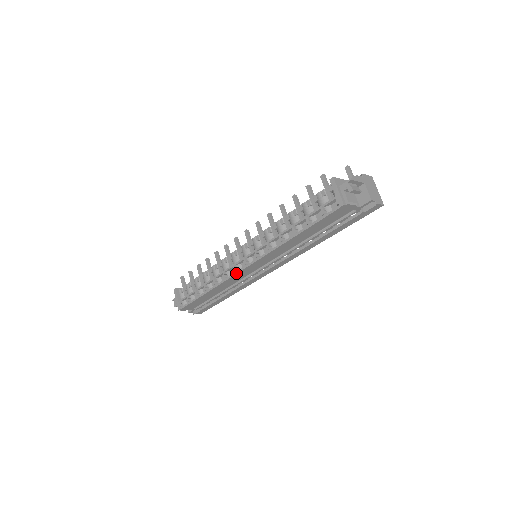
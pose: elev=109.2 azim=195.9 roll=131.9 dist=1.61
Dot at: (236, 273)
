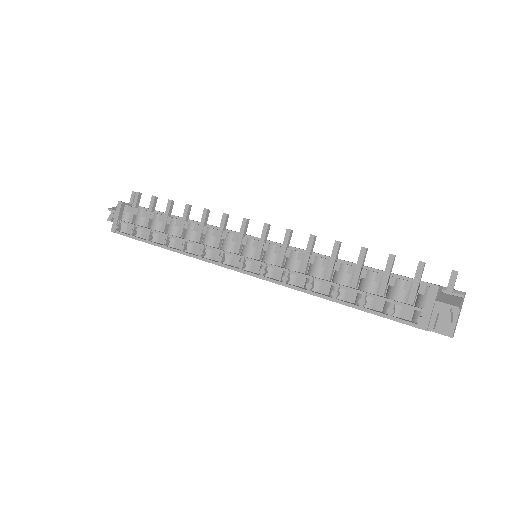
Dot at: (220, 265)
